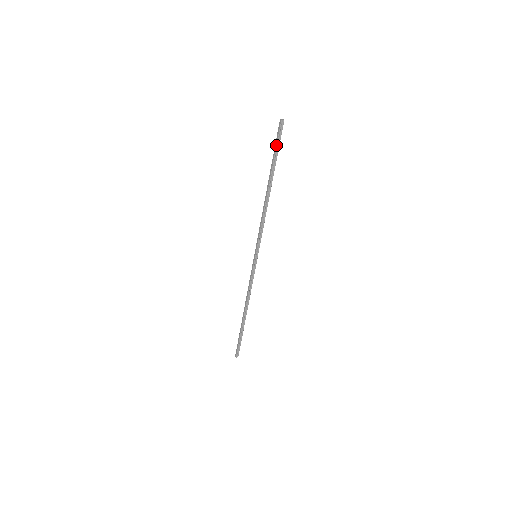
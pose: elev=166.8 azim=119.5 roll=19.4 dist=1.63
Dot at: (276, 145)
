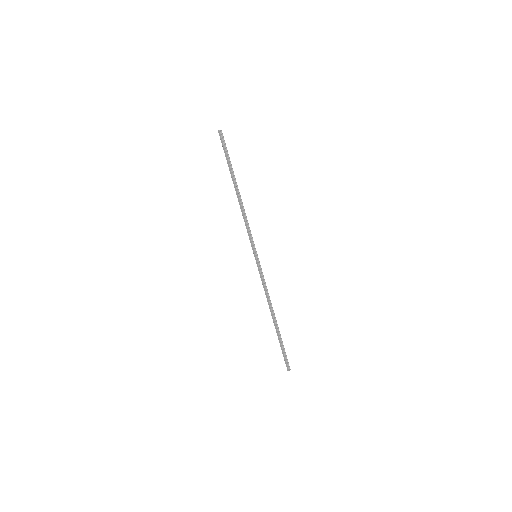
Dot at: (225, 151)
